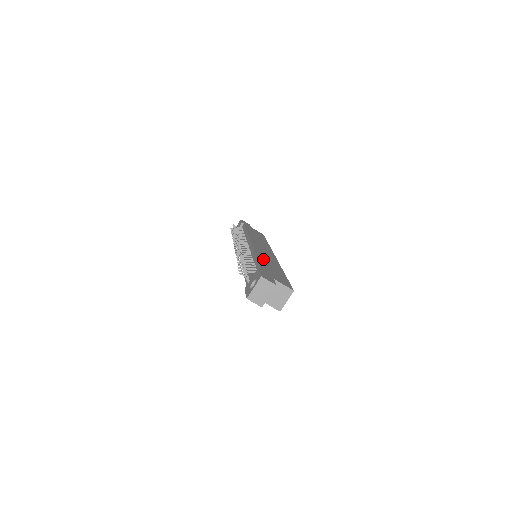
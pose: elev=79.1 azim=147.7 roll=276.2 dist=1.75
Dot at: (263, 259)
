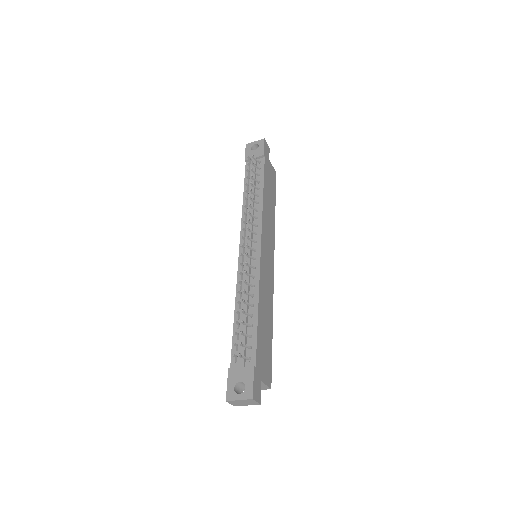
Dot at: (262, 311)
